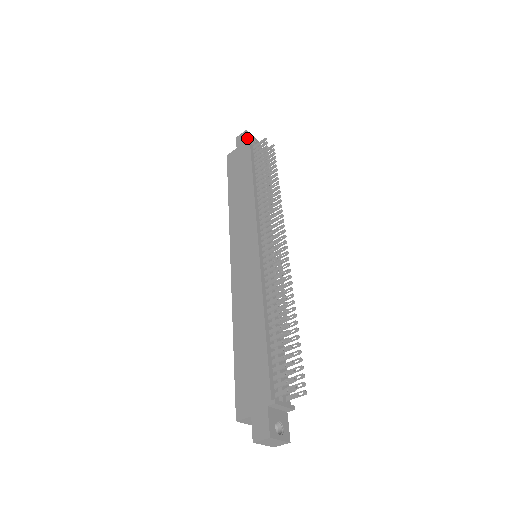
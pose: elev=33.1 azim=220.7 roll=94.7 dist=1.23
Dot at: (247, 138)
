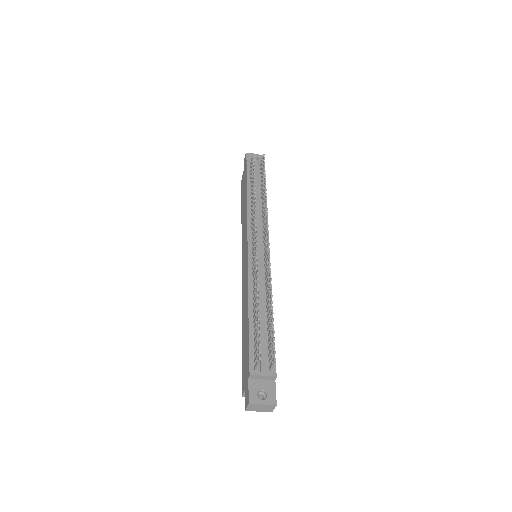
Dot at: (246, 159)
